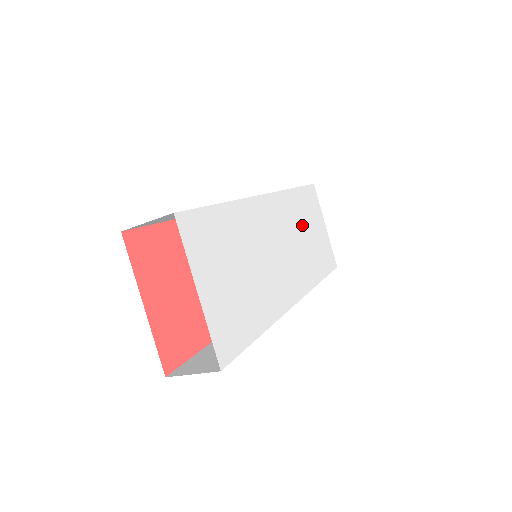
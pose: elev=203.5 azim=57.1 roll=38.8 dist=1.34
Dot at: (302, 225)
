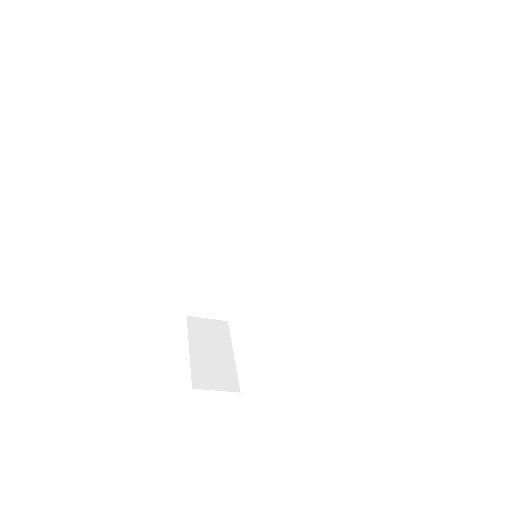
Dot at: occluded
